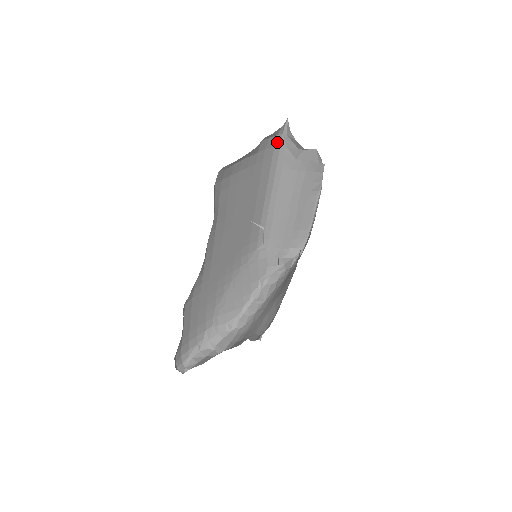
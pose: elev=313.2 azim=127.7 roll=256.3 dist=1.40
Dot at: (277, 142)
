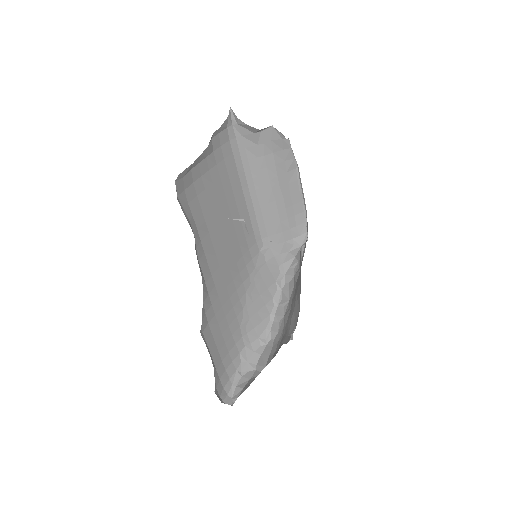
Dot at: (230, 135)
